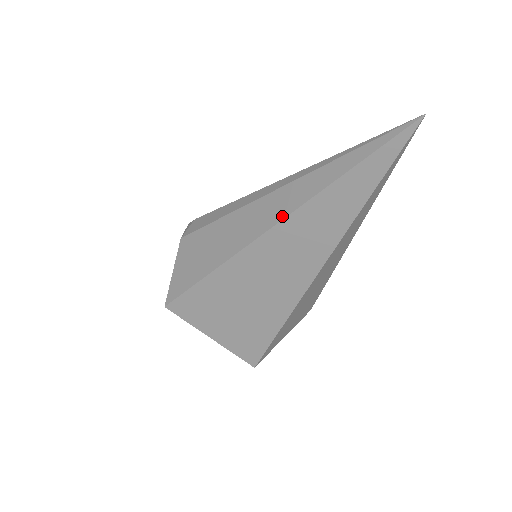
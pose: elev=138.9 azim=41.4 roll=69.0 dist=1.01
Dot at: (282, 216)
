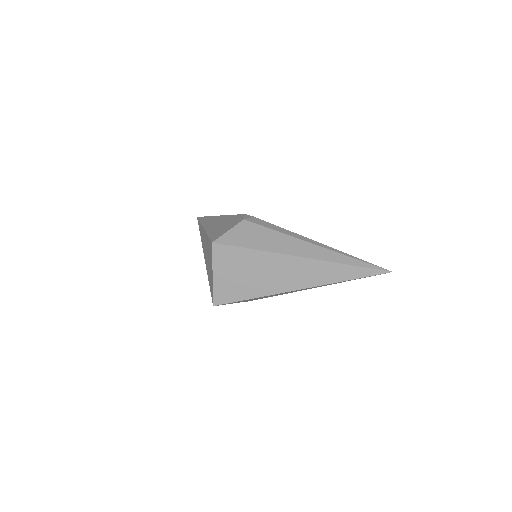
Dot at: (313, 257)
